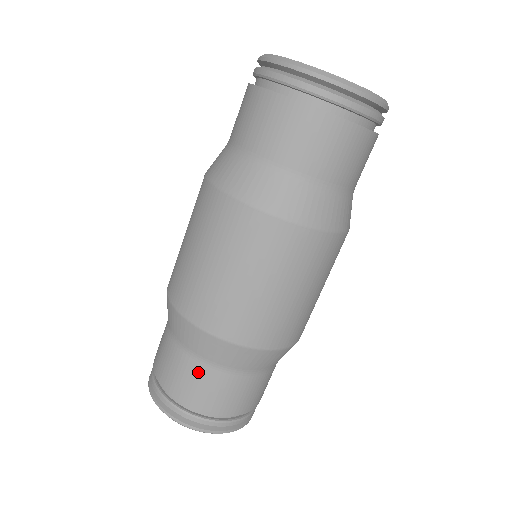
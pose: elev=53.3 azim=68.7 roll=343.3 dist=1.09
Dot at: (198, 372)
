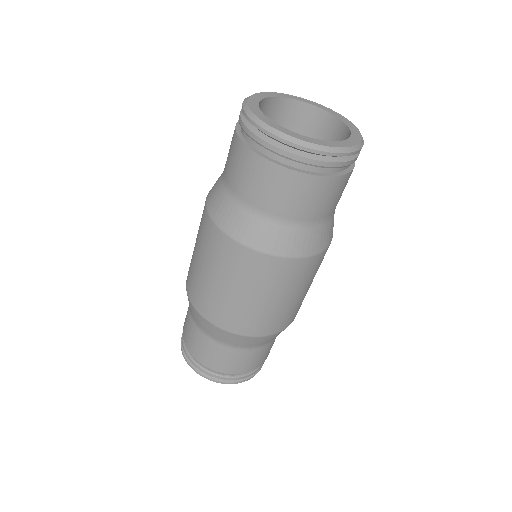
Dot at: (205, 342)
